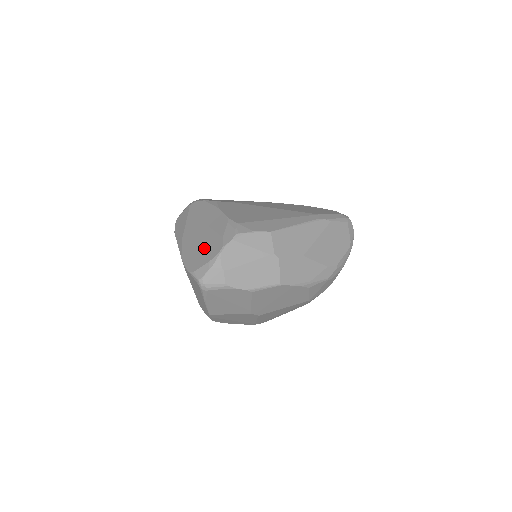
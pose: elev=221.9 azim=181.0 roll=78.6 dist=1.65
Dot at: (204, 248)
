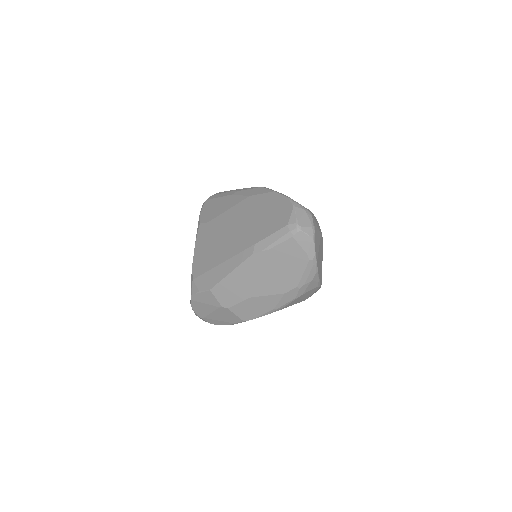
Dot at: occluded
